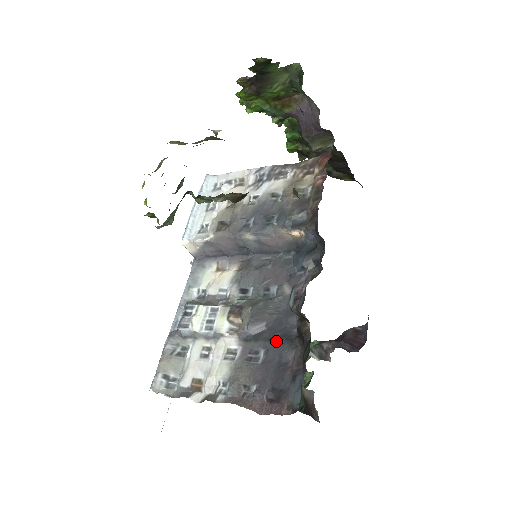
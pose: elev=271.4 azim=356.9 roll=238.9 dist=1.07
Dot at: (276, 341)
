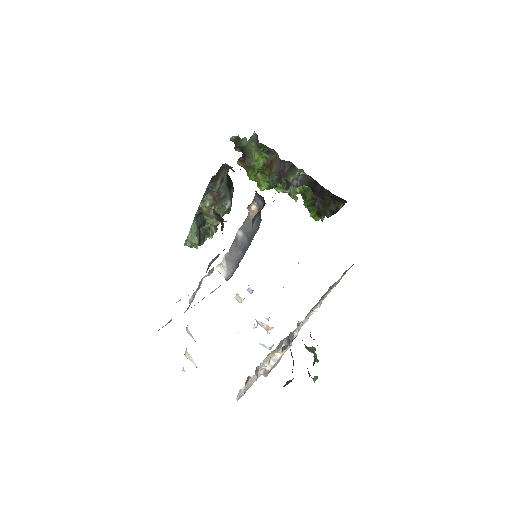
Dot at: occluded
